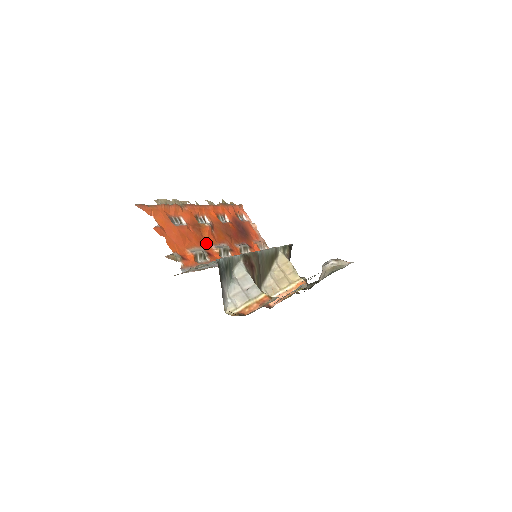
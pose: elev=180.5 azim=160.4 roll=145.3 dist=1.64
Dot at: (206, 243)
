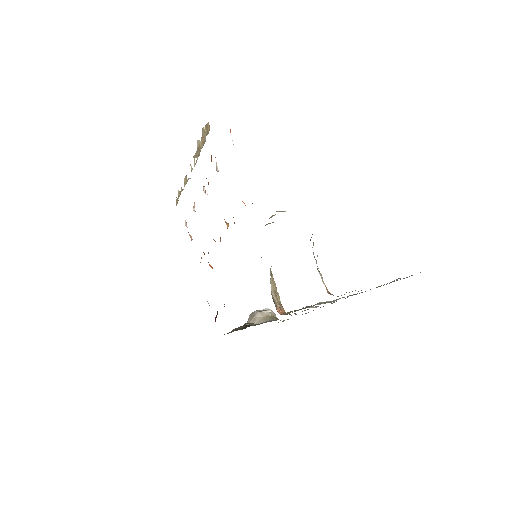
Dot at: occluded
